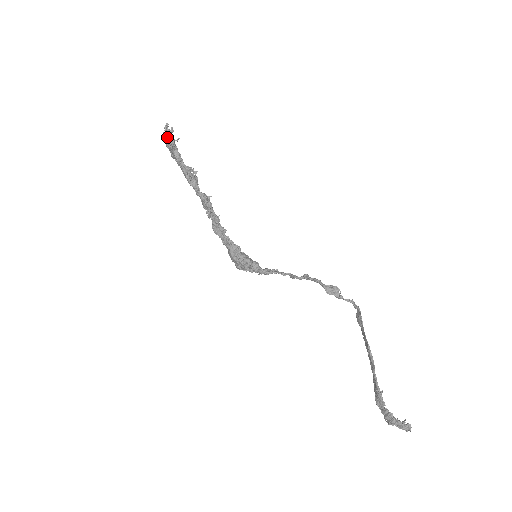
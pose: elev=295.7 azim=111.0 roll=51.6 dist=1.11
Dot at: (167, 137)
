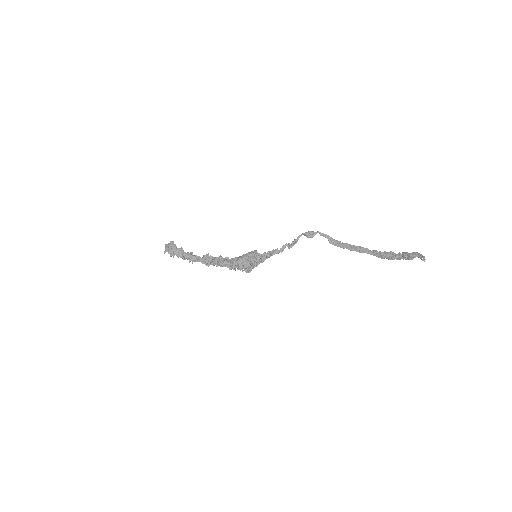
Dot at: (170, 242)
